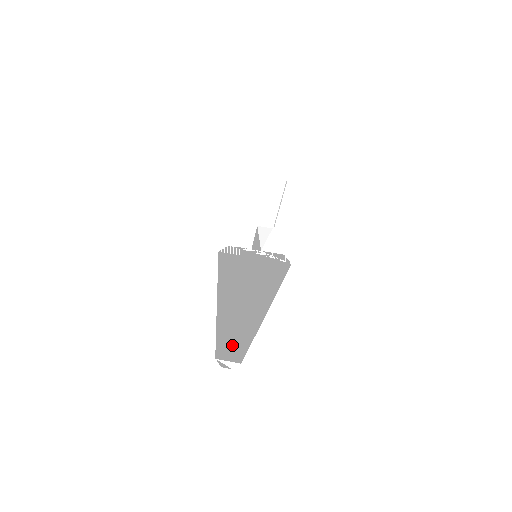
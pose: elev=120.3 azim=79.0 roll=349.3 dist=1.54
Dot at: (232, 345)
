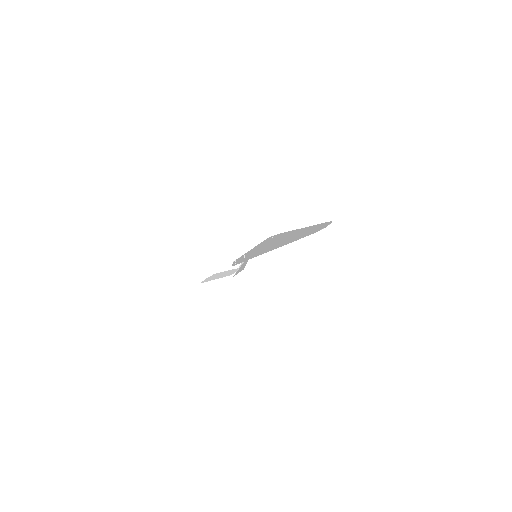
Dot at: (313, 230)
